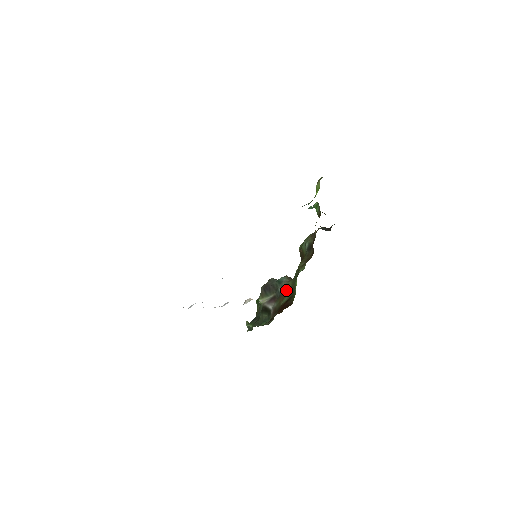
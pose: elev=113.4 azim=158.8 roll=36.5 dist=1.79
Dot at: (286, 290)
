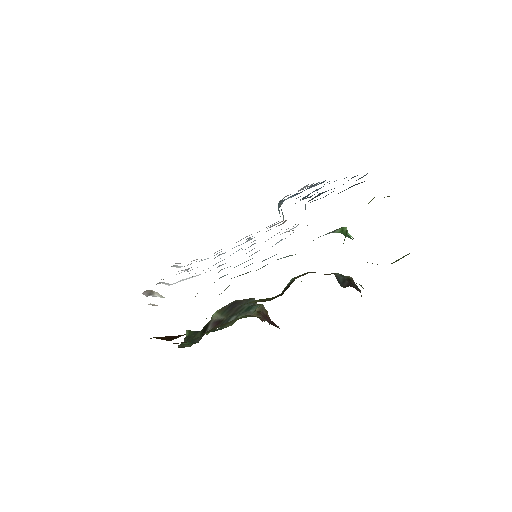
Dot at: occluded
